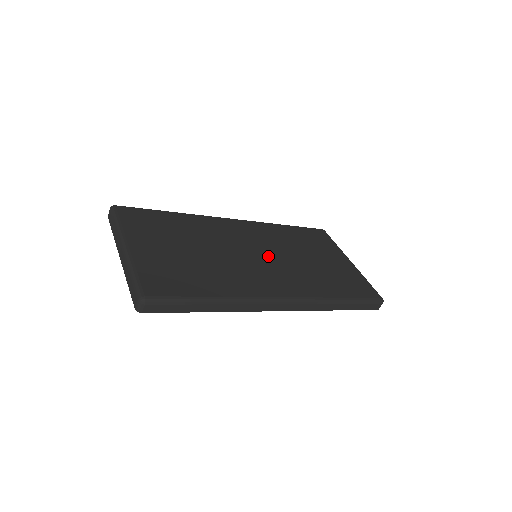
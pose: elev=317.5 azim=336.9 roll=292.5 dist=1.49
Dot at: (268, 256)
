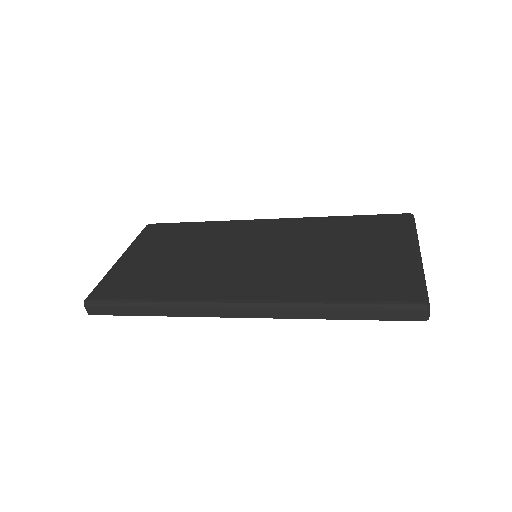
Dot at: (270, 255)
